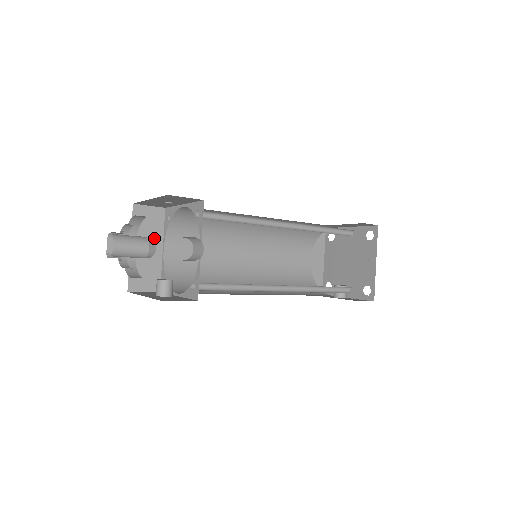
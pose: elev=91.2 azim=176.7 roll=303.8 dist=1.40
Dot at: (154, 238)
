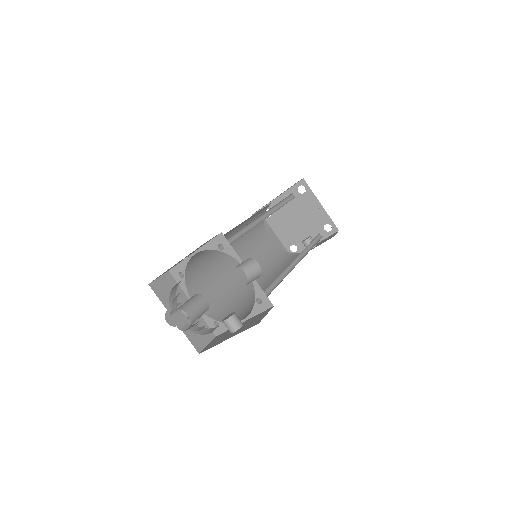
Dot at: (181, 299)
